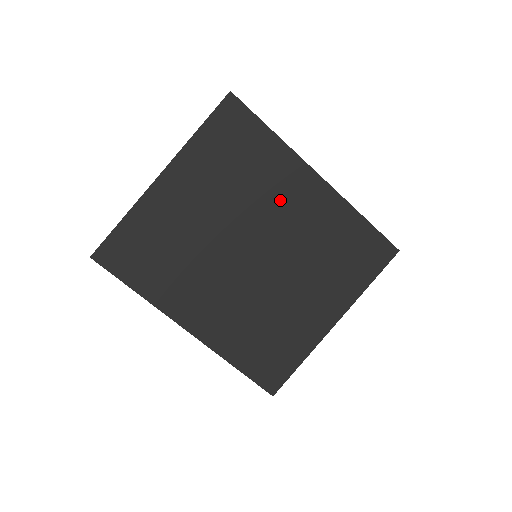
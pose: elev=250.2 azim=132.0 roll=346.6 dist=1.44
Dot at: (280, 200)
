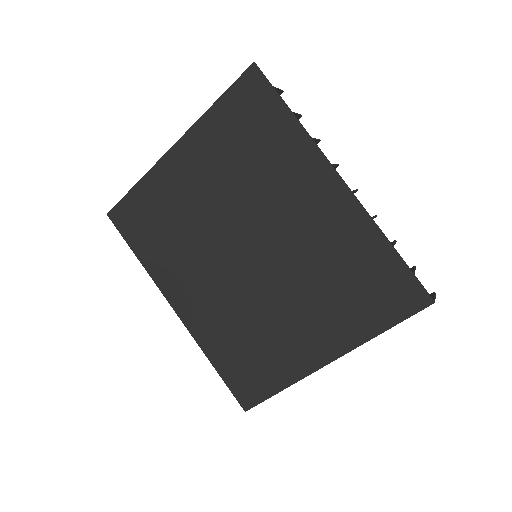
Dot at: (289, 199)
